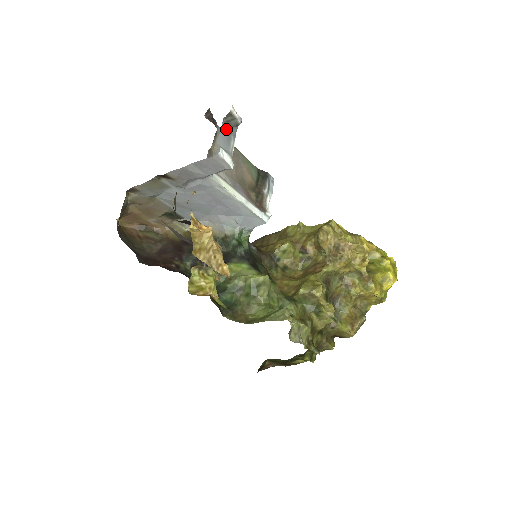
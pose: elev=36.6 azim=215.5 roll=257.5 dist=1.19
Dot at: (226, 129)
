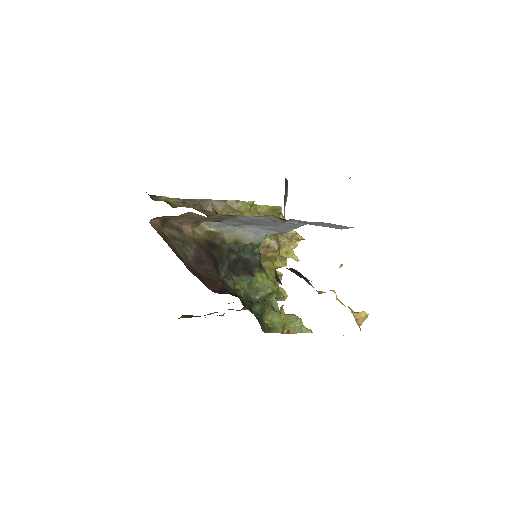
Dot at: occluded
